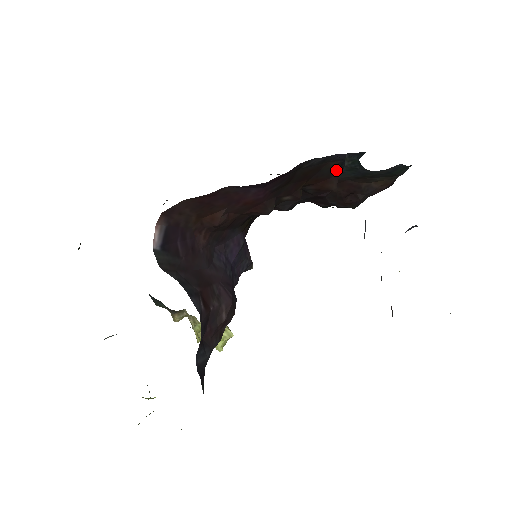
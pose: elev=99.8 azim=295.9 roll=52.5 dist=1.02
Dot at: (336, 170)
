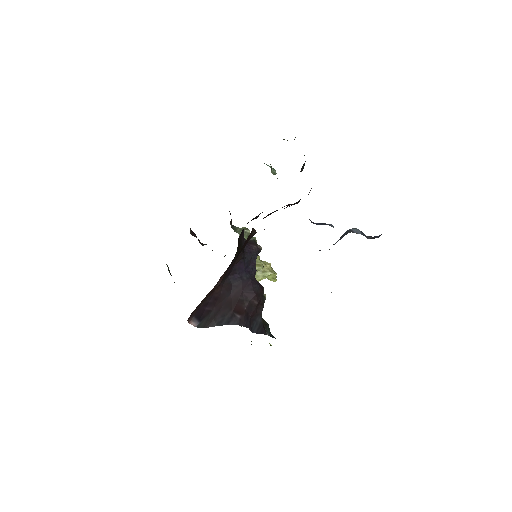
Dot at: occluded
